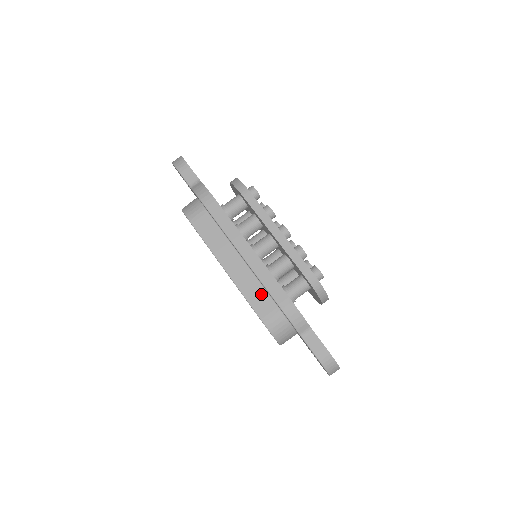
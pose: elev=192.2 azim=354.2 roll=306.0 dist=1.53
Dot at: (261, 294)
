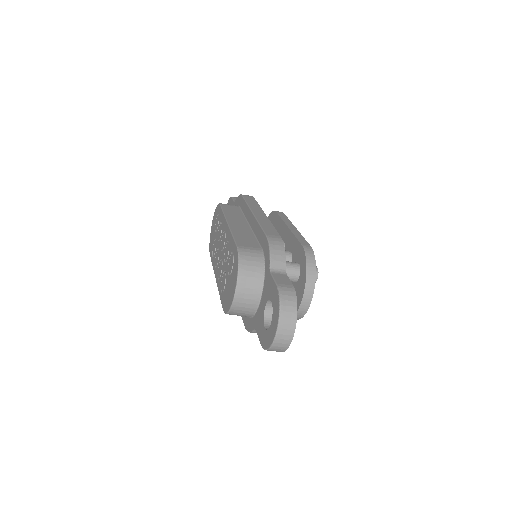
Dot at: (250, 239)
